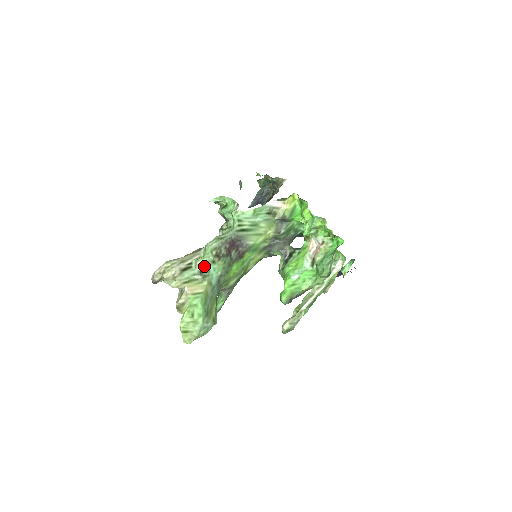
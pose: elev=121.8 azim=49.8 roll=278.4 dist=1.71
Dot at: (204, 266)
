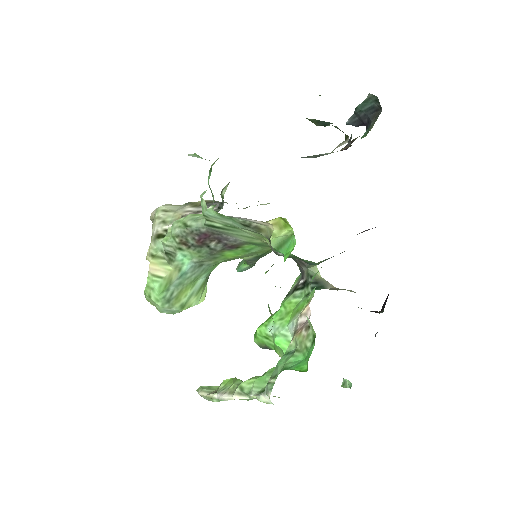
Dot at: (168, 249)
